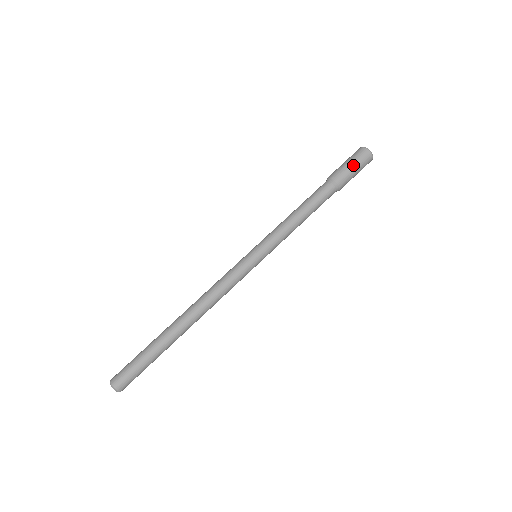
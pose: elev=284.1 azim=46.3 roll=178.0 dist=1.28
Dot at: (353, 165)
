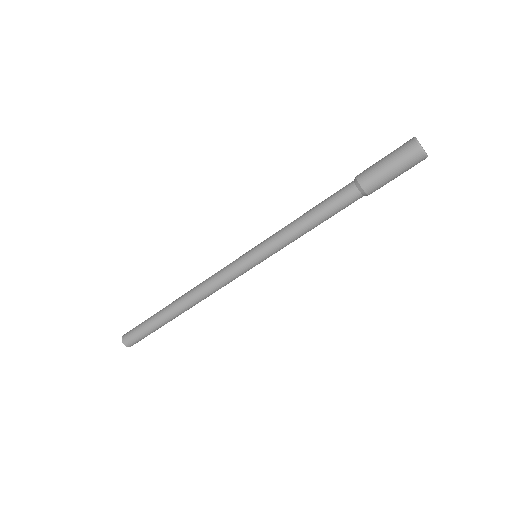
Dot at: (393, 170)
